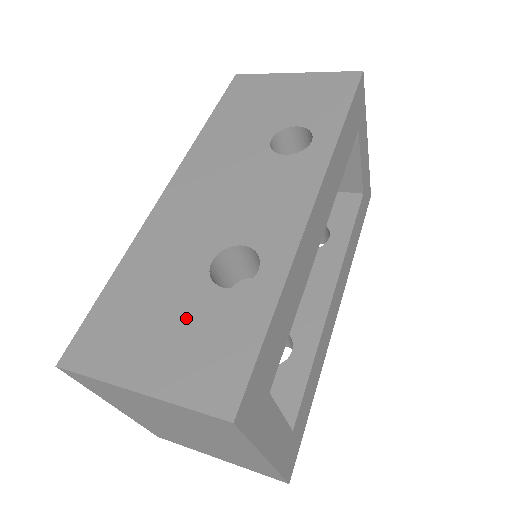
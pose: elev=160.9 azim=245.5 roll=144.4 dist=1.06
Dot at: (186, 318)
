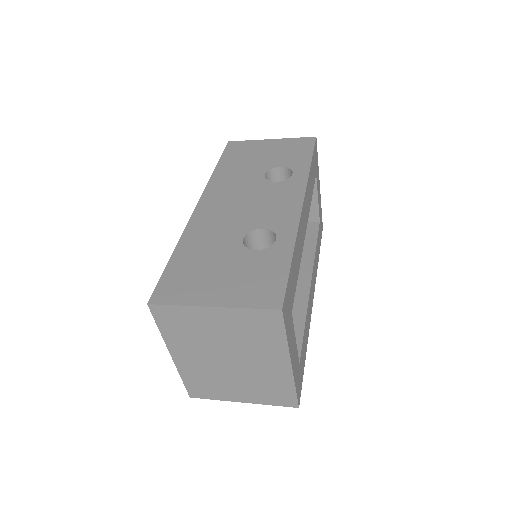
Dot at: (235, 267)
